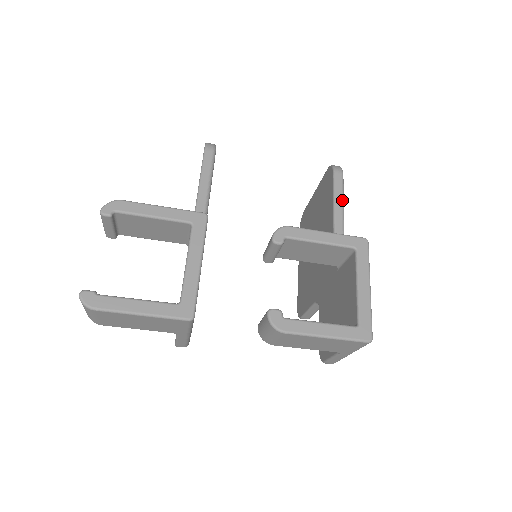
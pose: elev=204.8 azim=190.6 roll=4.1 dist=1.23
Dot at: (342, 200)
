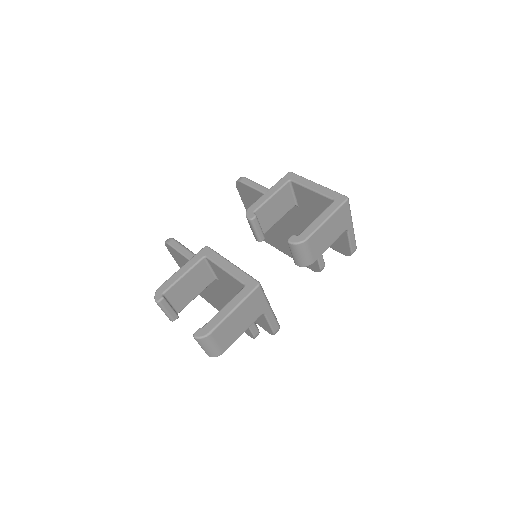
Dot at: (260, 185)
